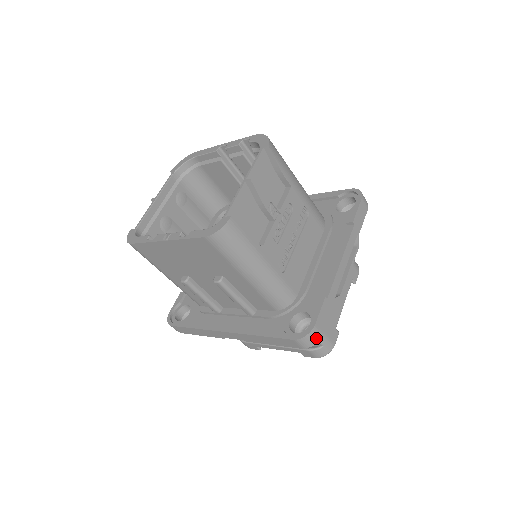
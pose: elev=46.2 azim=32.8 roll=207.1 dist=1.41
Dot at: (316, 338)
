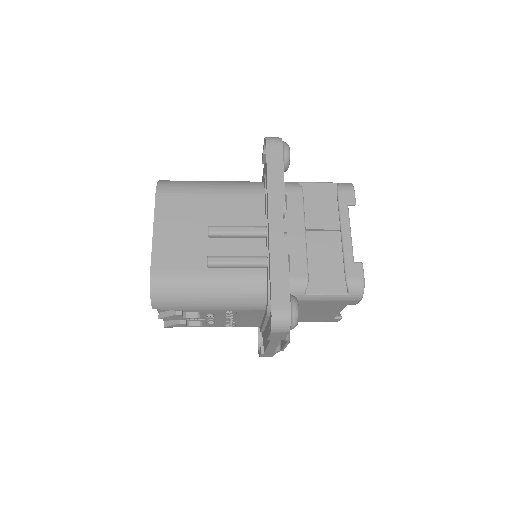
Dot at: occluded
